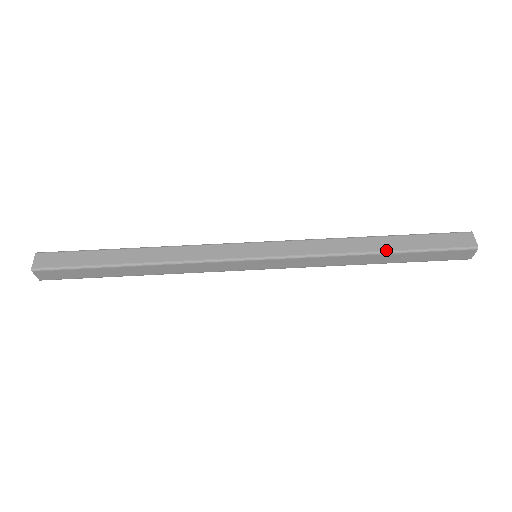
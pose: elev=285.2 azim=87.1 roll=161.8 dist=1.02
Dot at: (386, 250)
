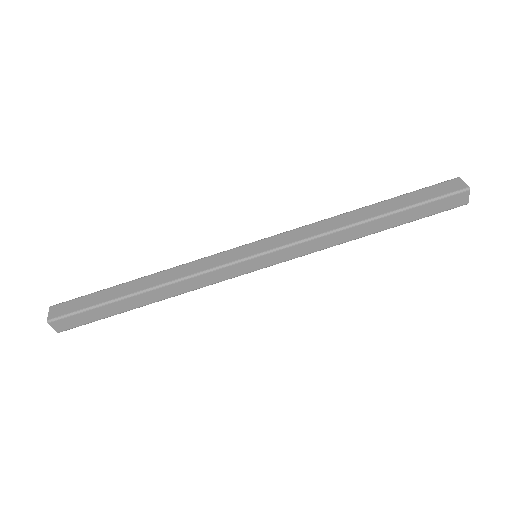
Dot at: occluded
